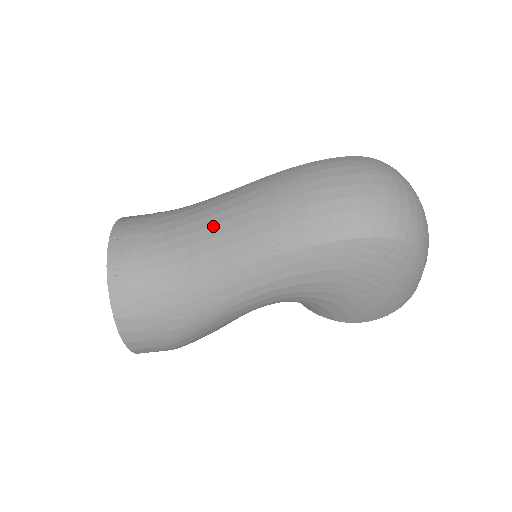
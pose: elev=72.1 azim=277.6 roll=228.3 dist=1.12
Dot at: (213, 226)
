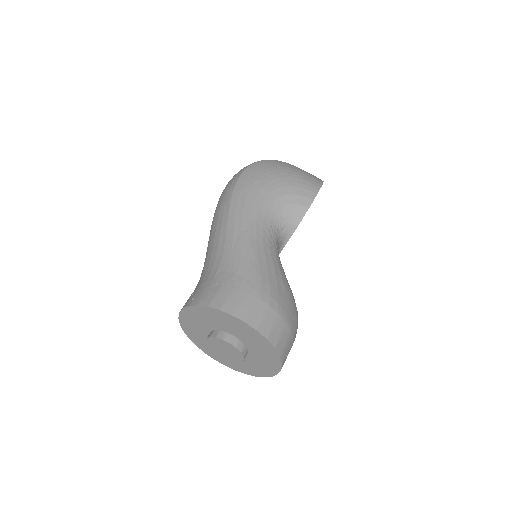
Dot at: (208, 248)
